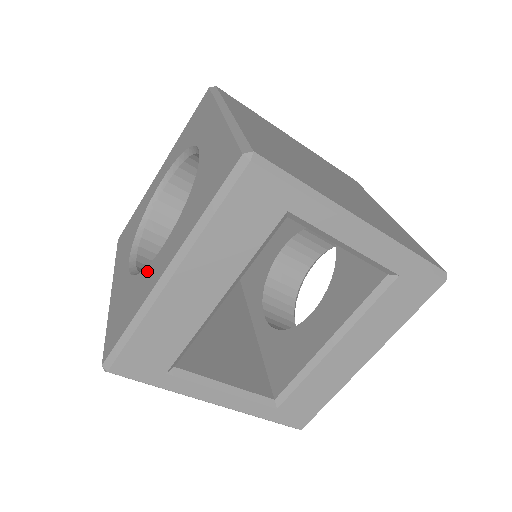
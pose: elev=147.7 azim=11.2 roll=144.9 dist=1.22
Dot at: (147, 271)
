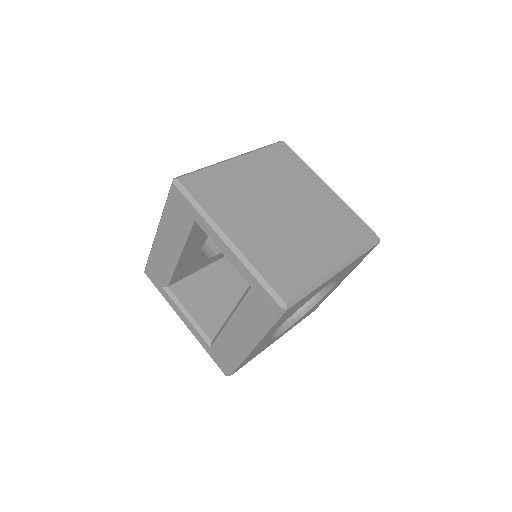
Dot at: occluded
